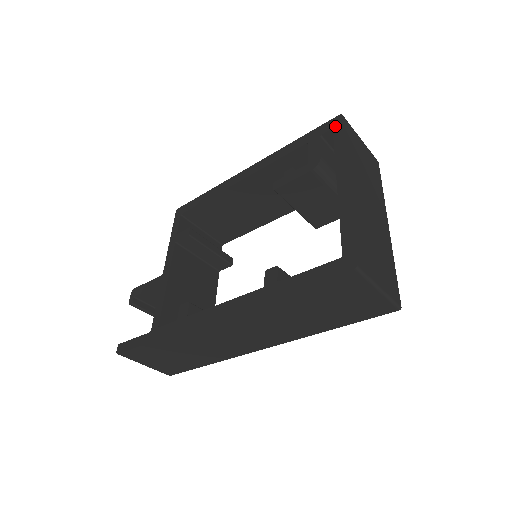
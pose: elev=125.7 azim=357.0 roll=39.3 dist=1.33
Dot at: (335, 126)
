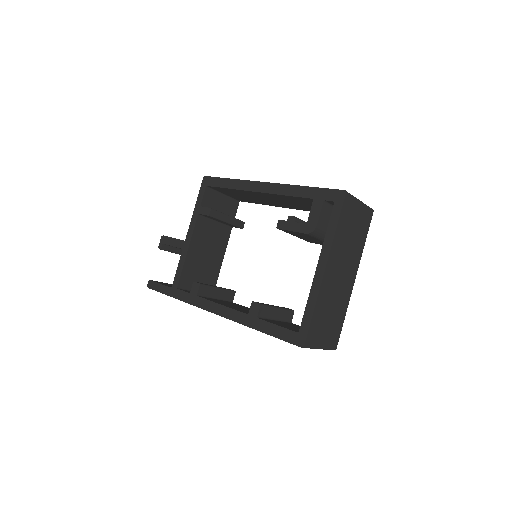
Dot at: (337, 201)
